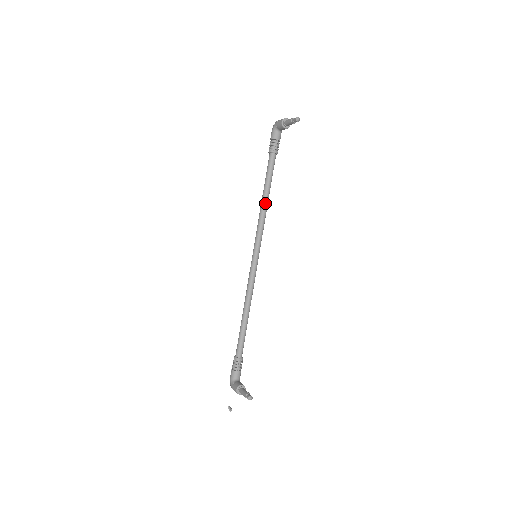
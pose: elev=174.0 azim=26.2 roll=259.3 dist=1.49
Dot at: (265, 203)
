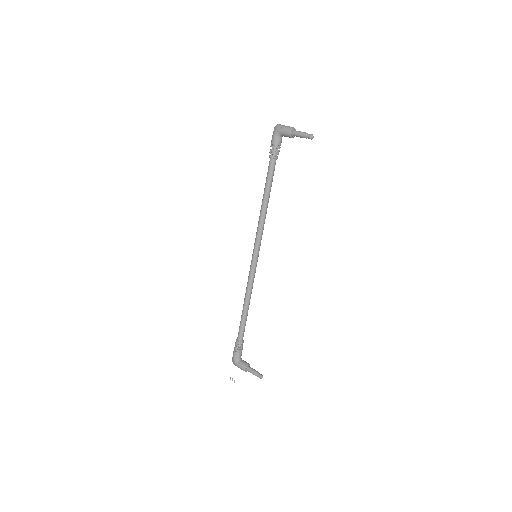
Dot at: (266, 208)
